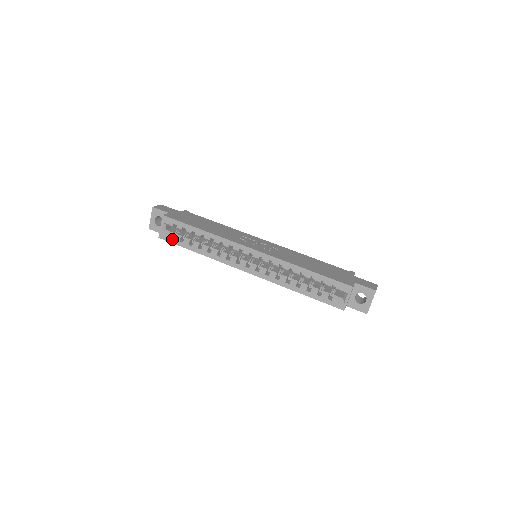
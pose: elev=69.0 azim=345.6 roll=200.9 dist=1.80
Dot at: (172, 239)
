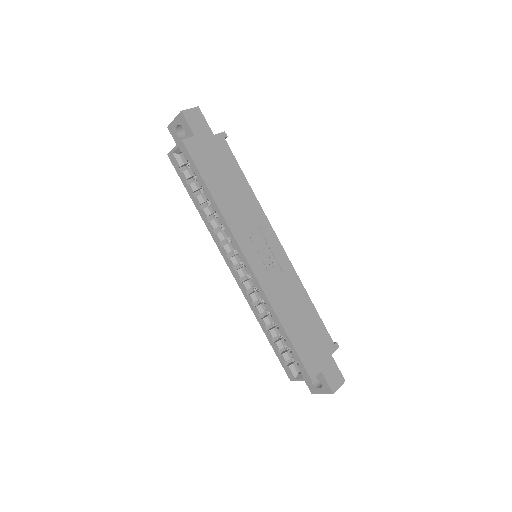
Dot at: (179, 171)
